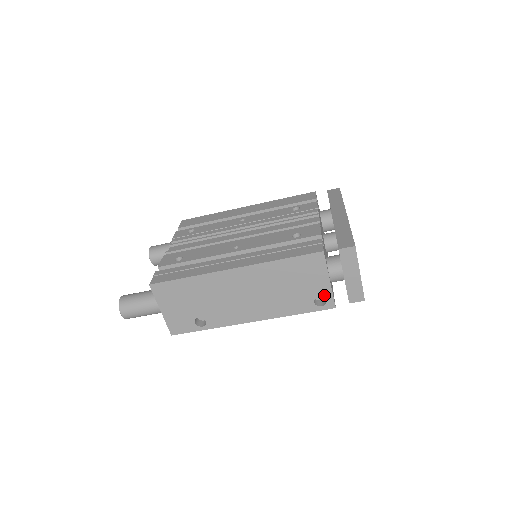
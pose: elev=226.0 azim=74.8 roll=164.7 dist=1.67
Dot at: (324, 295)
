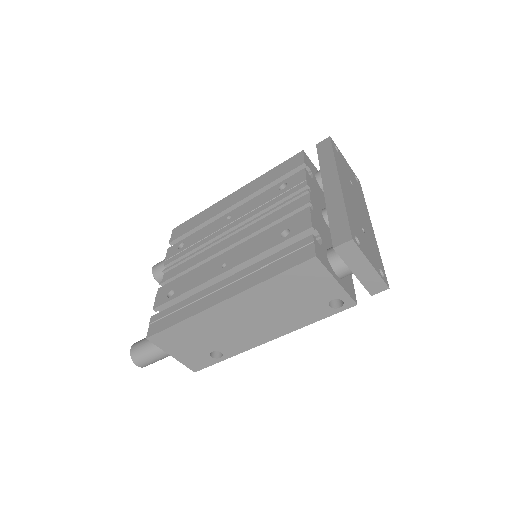
Dot at: (338, 297)
